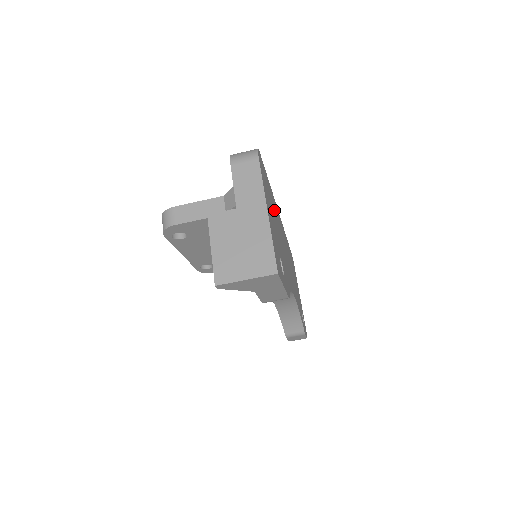
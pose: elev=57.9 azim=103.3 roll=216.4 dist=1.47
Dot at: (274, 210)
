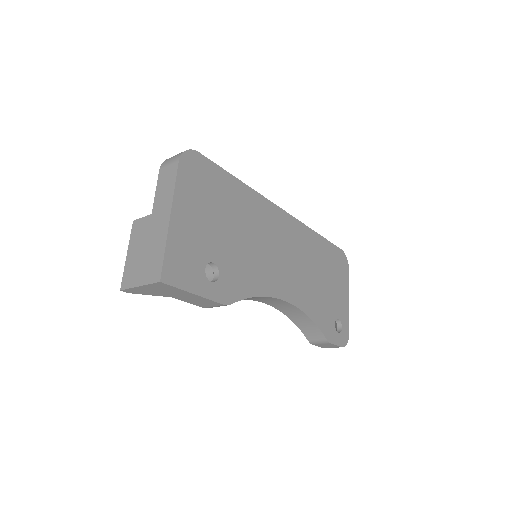
Dot at: (240, 210)
